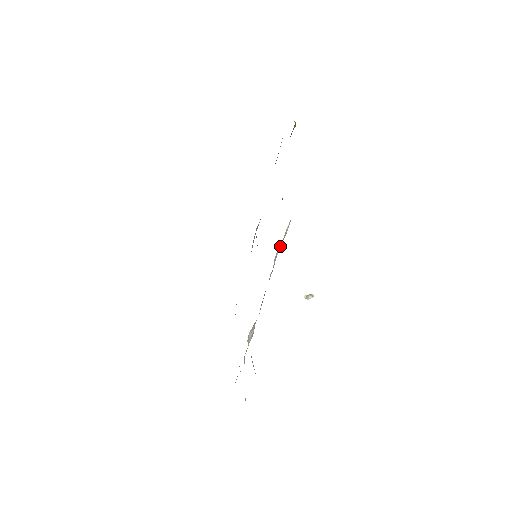
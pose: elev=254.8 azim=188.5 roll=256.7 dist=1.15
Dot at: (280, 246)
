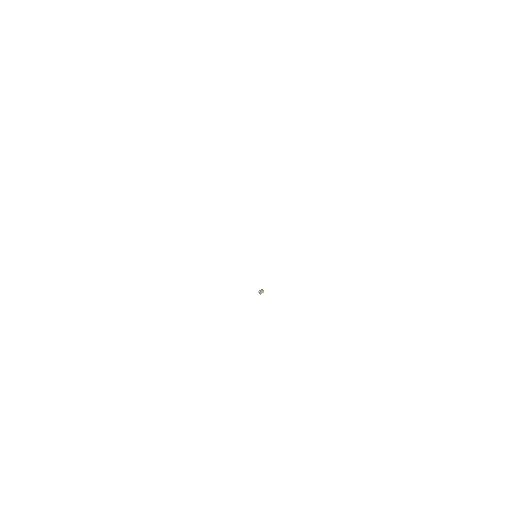
Dot at: occluded
